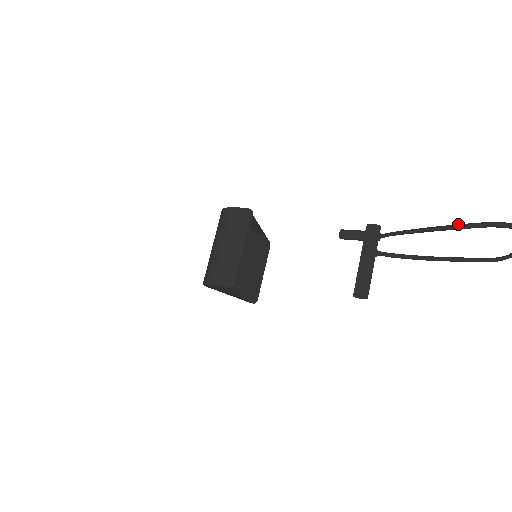
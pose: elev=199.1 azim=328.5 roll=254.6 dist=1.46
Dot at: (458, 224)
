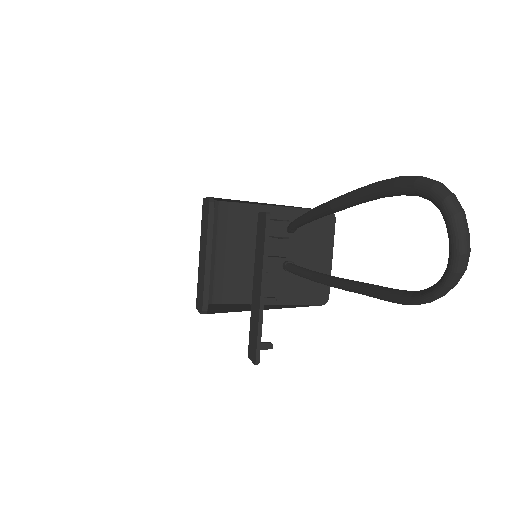
Dot at: occluded
